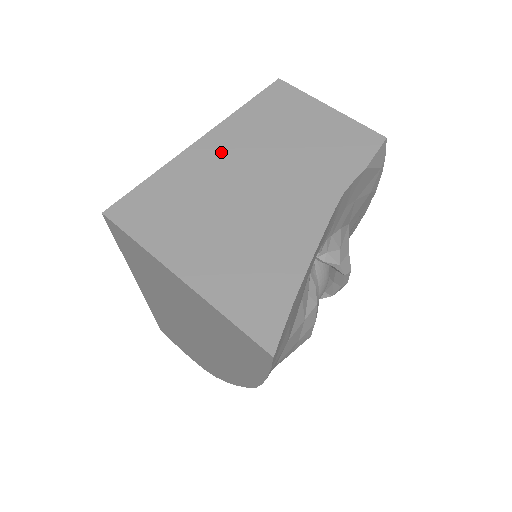
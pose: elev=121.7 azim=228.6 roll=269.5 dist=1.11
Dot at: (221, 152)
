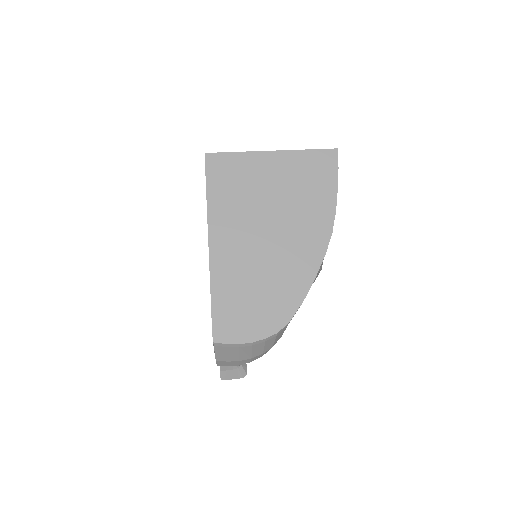
Dot at: occluded
